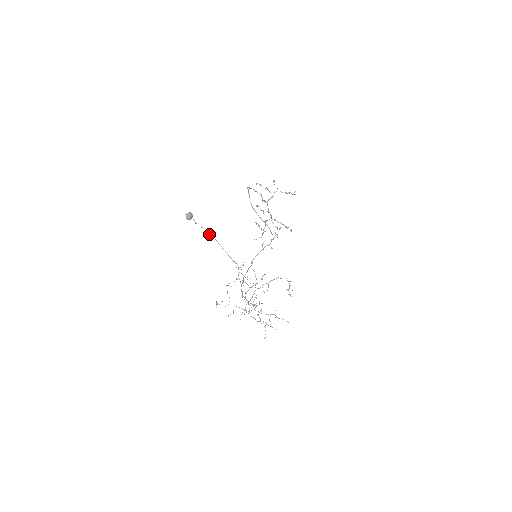
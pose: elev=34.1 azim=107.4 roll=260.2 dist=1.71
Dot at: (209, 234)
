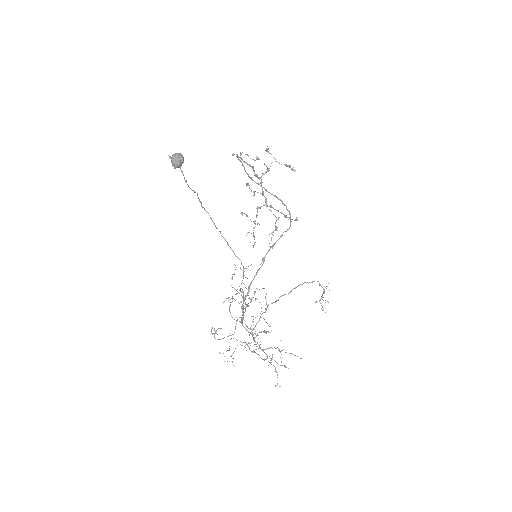
Dot at: occluded
